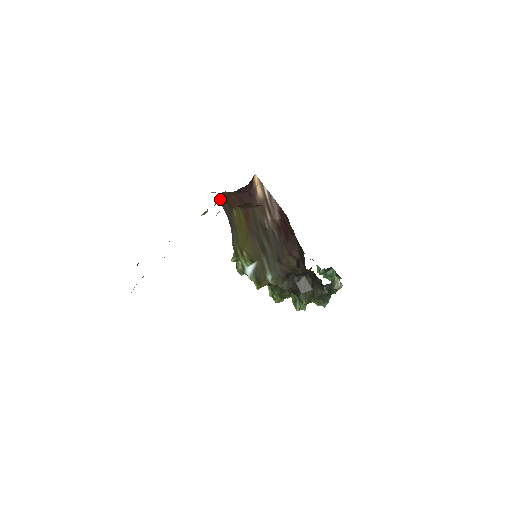
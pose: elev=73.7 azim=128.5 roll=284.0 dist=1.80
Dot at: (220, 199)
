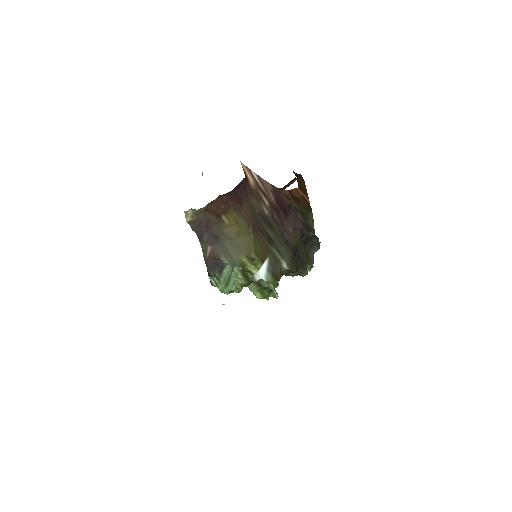
Dot at: (200, 214)
